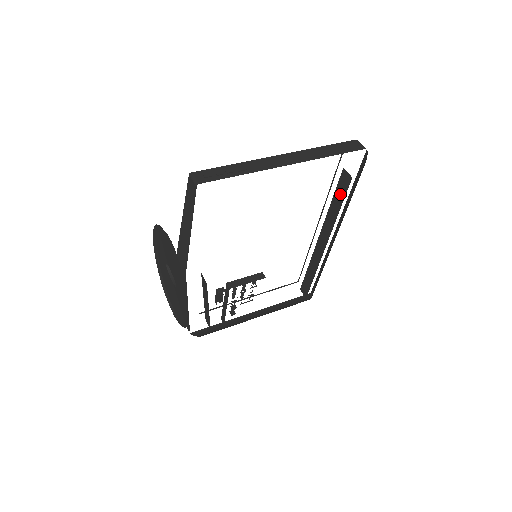
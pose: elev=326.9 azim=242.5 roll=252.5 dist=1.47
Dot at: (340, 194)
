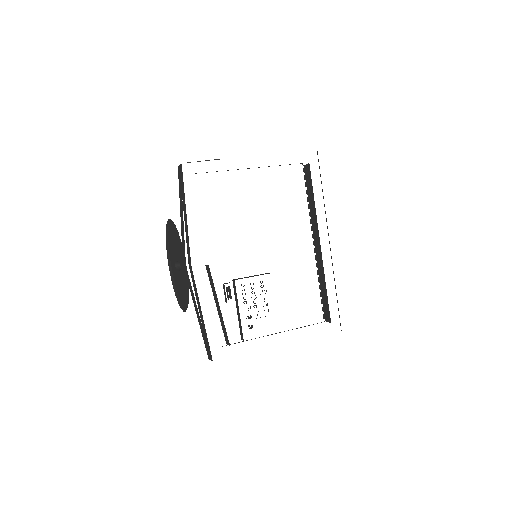
Dot at: (309, 186)
